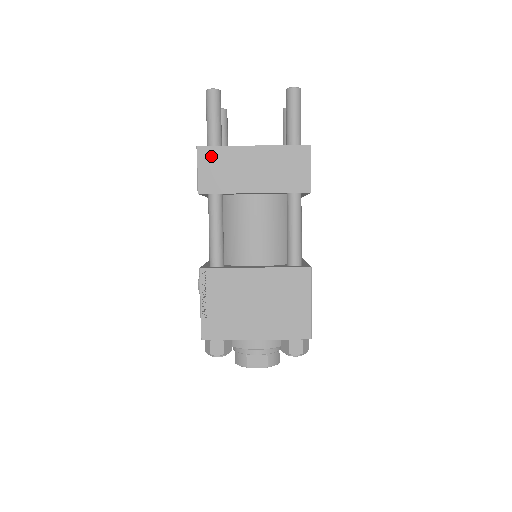
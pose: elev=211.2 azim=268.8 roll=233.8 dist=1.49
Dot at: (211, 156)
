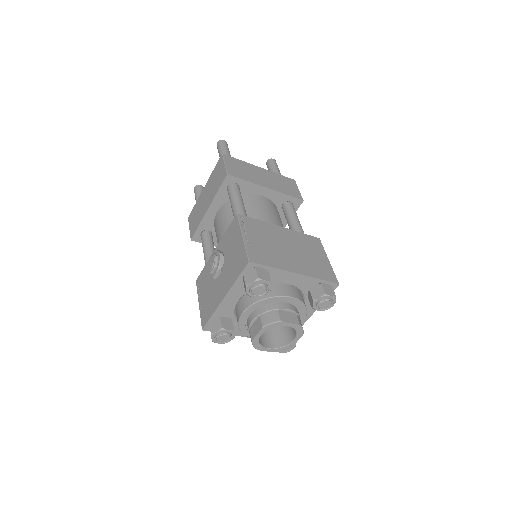
Dot at: (233, 161)
